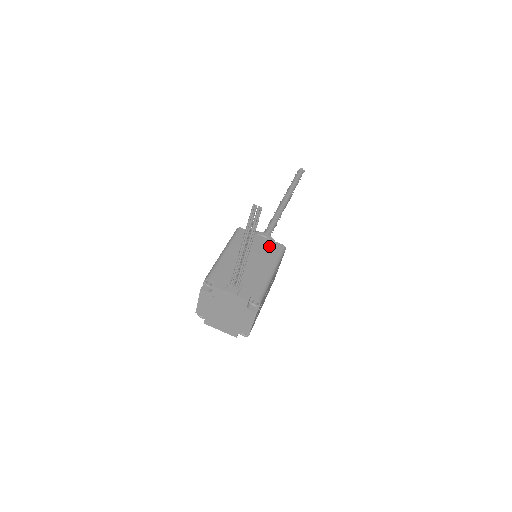
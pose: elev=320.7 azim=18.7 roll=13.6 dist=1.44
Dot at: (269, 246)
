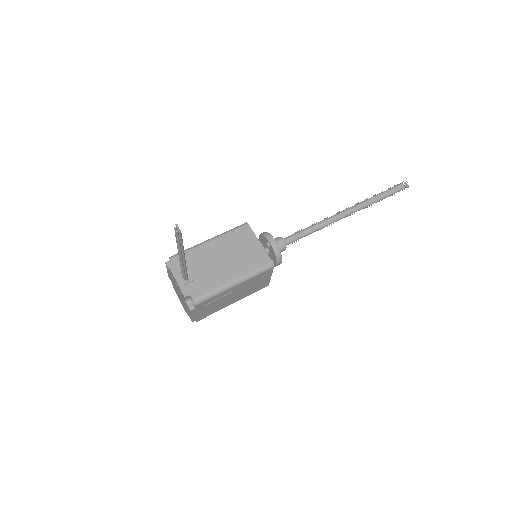
Dot at: (256, 256)
